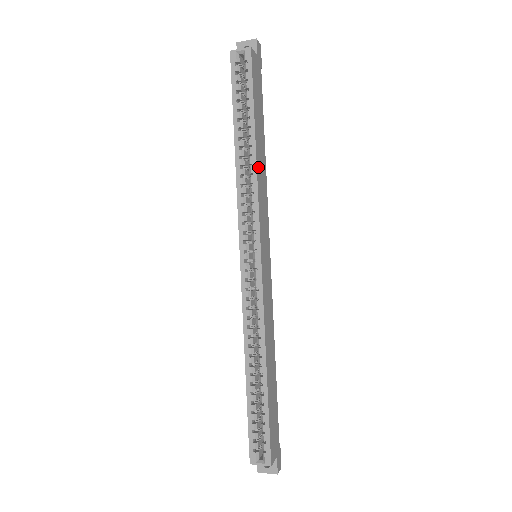
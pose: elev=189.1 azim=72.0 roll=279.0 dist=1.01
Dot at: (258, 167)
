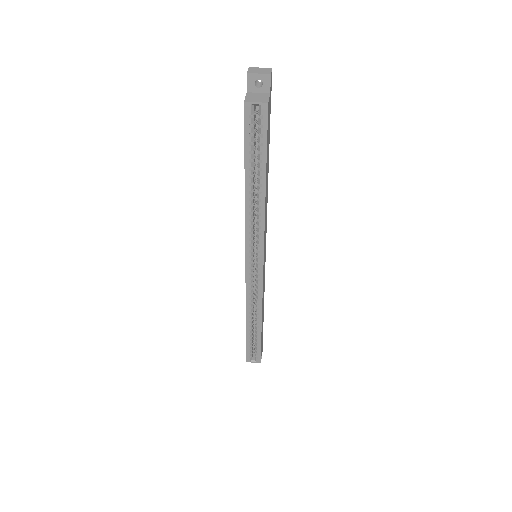
Dot at: (265, 205)
